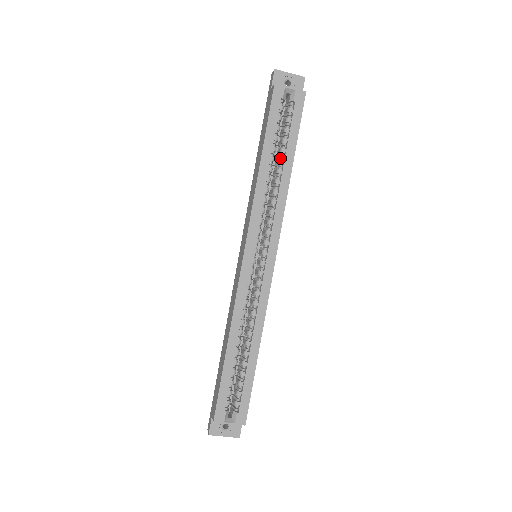
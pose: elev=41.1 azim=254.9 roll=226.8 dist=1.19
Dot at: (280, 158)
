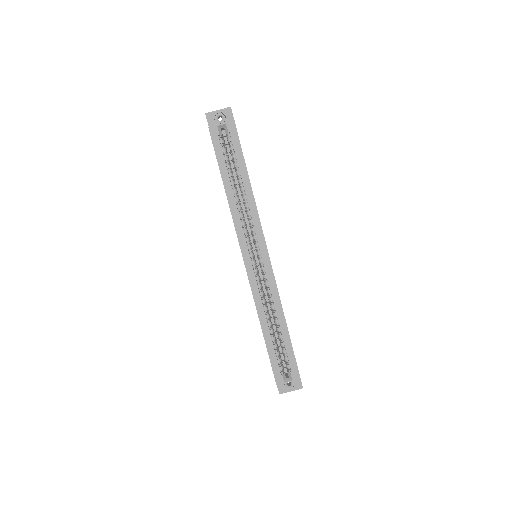
Dot at: (238, 179)
